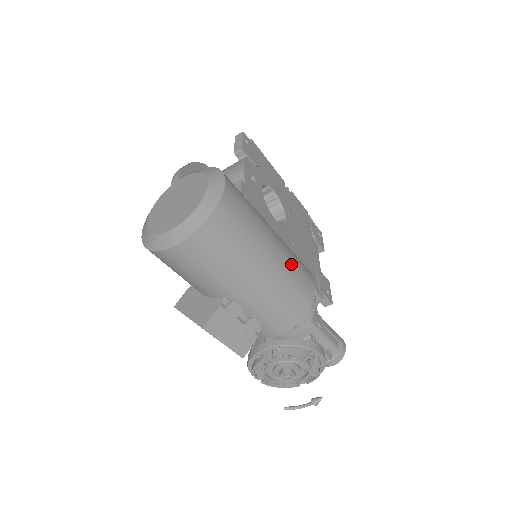
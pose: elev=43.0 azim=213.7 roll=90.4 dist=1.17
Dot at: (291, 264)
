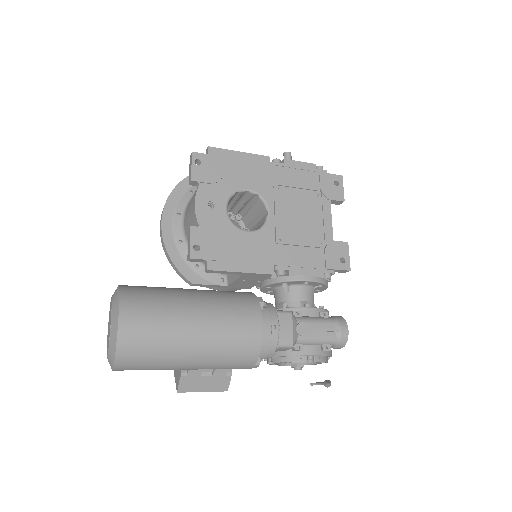
Dot at: (221, 331)
